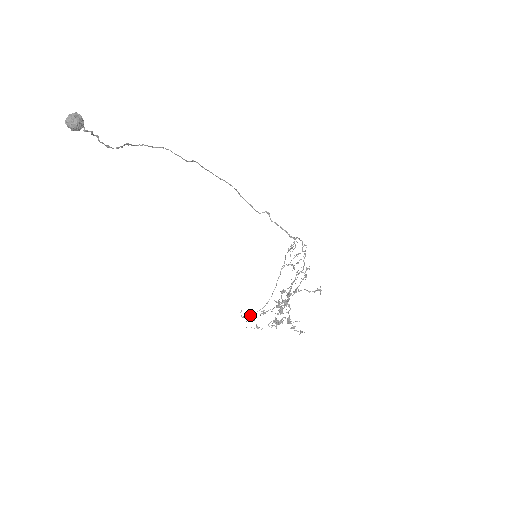
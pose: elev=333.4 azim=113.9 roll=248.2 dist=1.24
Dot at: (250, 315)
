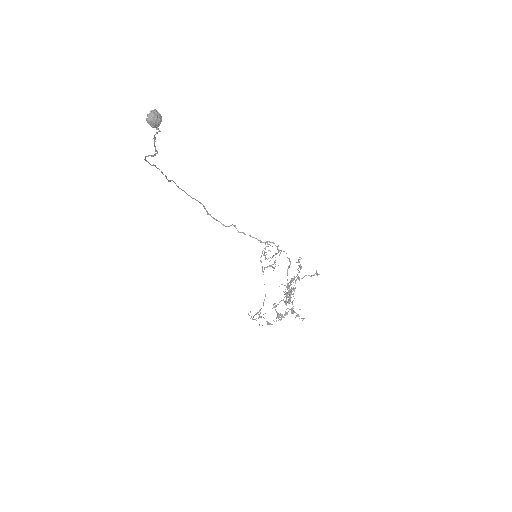
Dot at: (258, 314)
